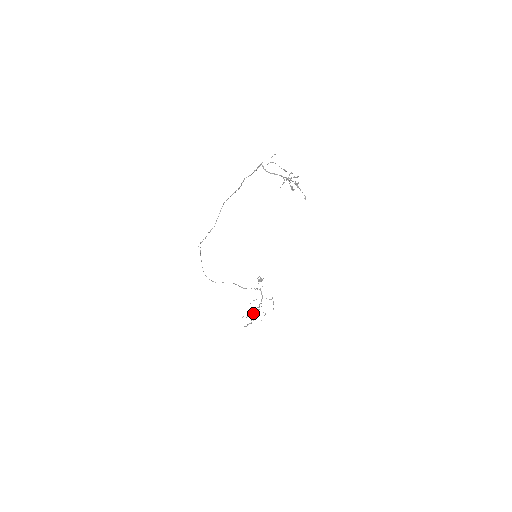
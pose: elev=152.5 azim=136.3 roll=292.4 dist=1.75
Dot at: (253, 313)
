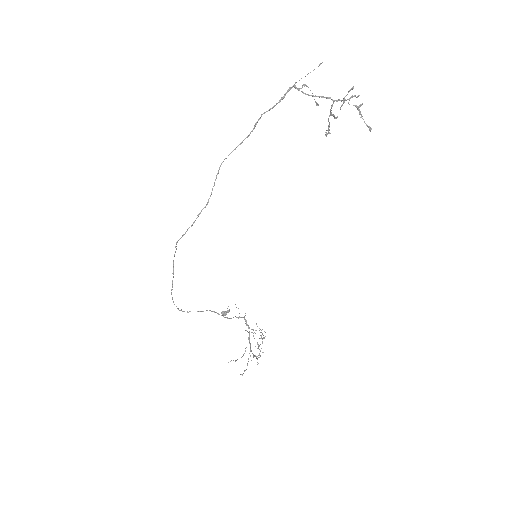
Dot at: (244, 353)
